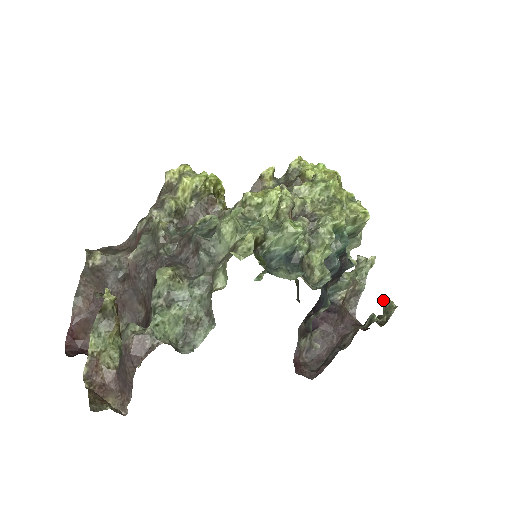
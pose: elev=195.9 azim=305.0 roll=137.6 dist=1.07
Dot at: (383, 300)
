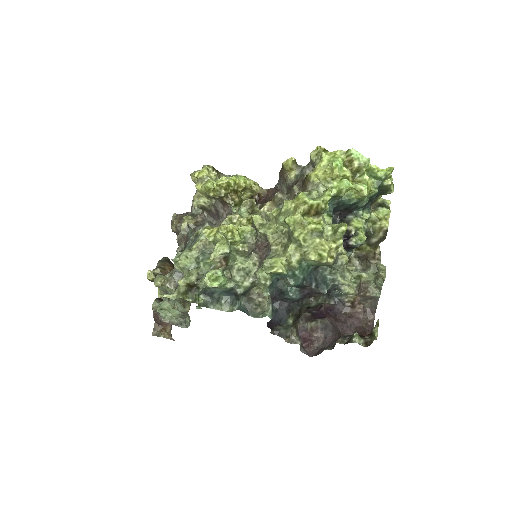
Dot at: (376, 322)
